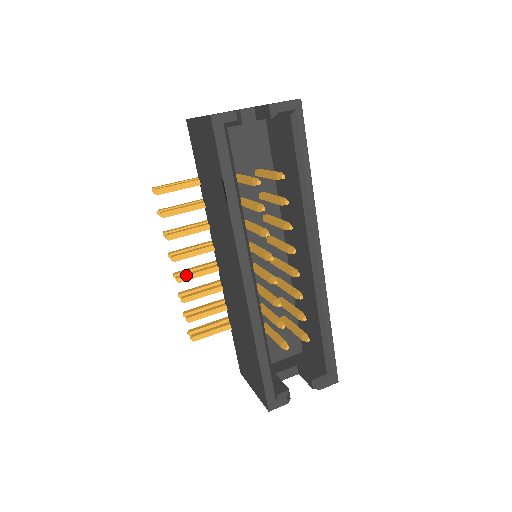
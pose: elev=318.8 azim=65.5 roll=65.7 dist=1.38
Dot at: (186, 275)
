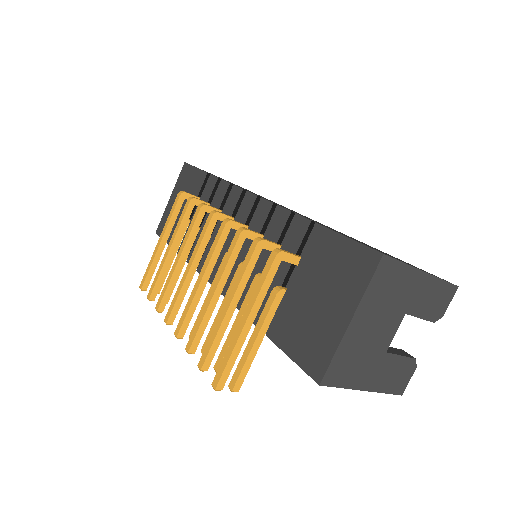
Dot at: occluded
